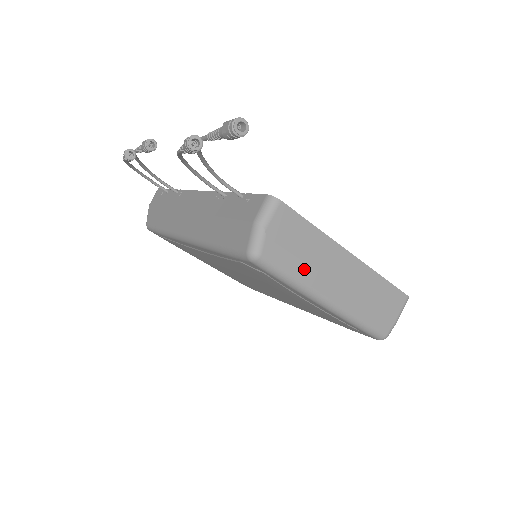
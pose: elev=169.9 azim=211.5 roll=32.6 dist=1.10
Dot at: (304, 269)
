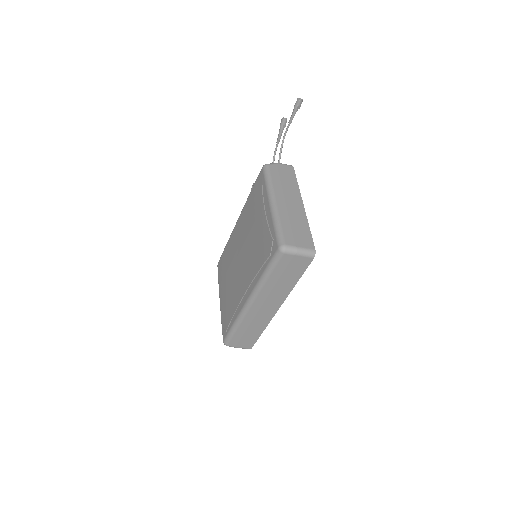
Dot at: (278, 183)
